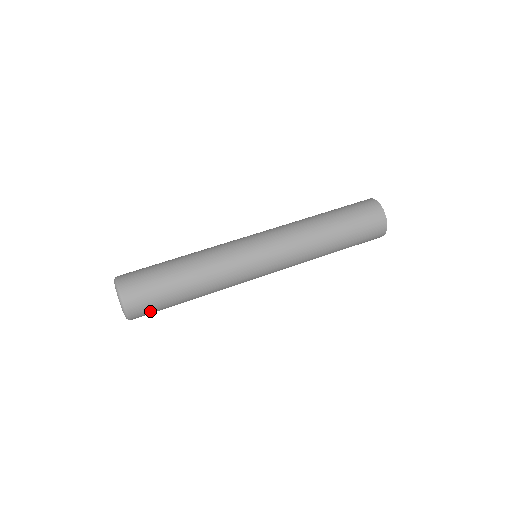
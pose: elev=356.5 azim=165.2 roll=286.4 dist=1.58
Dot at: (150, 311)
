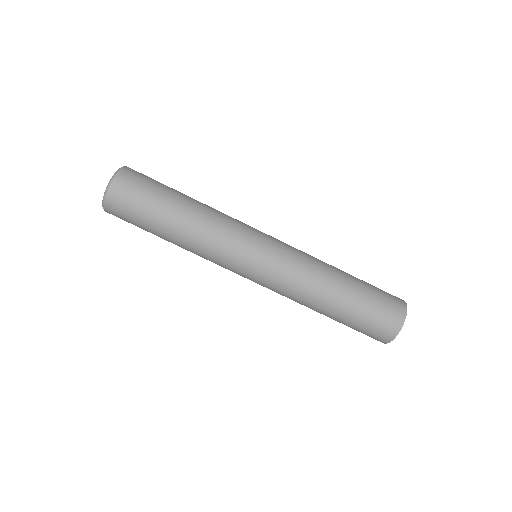
Dot at: (126, 221)
